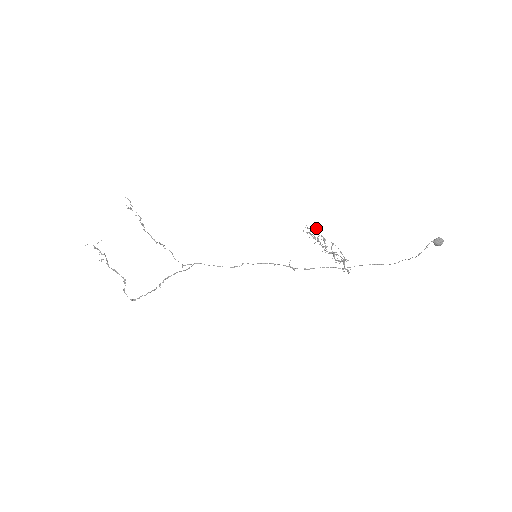
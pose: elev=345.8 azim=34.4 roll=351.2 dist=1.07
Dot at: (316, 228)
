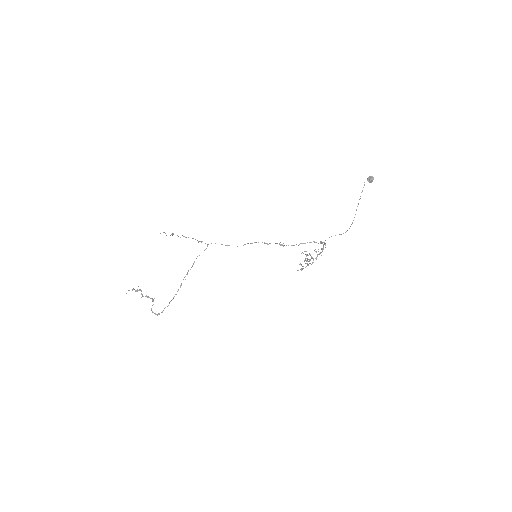
Dot at: occluded
